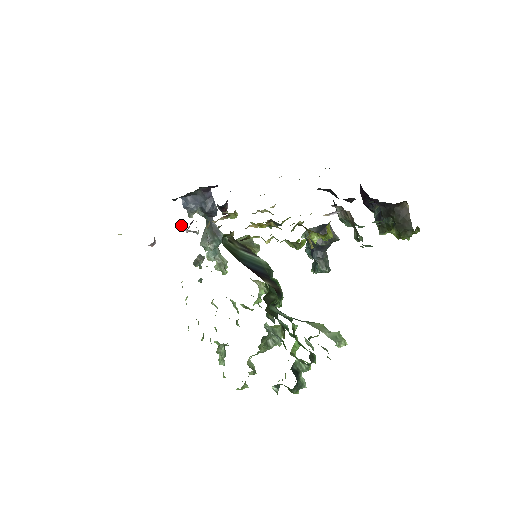
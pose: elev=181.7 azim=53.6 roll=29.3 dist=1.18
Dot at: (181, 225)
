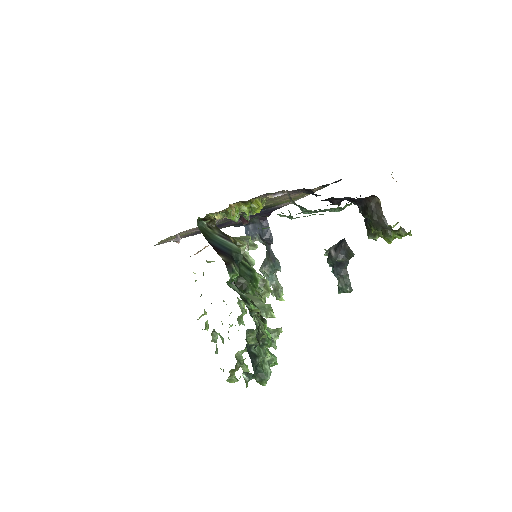
Dot at: occluded
